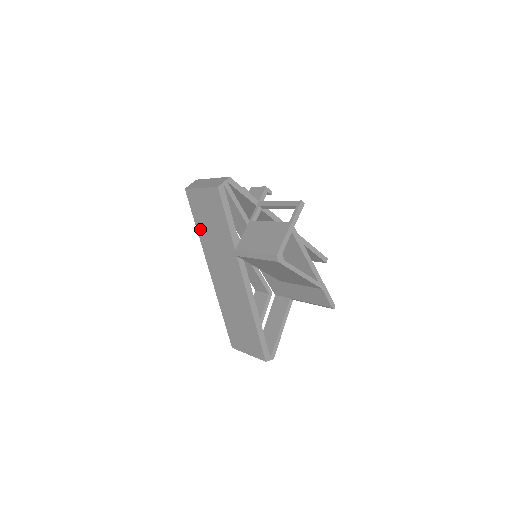
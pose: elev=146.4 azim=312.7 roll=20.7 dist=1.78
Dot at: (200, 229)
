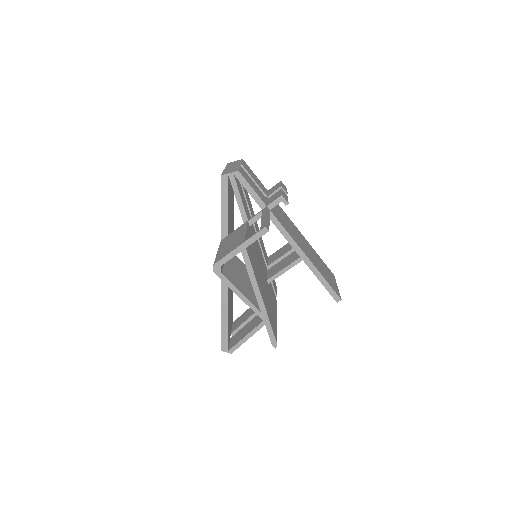
Dot at: occluded
